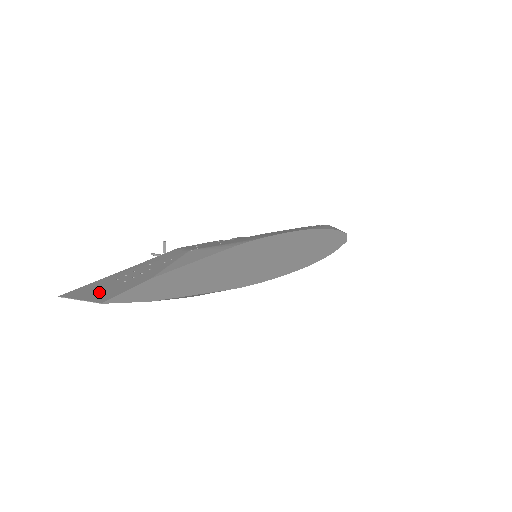
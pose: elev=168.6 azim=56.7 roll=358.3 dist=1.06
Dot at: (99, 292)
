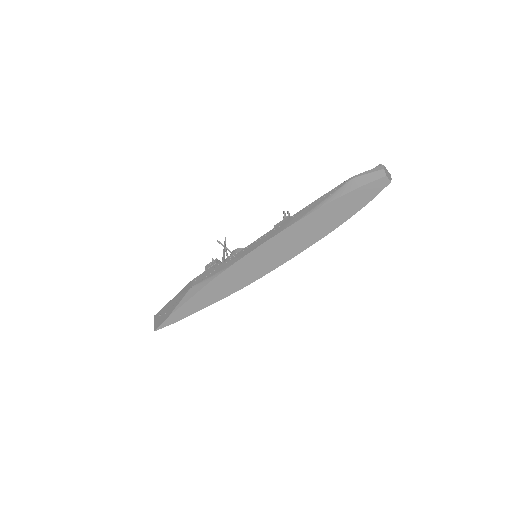
Dot at: (158, 320)
